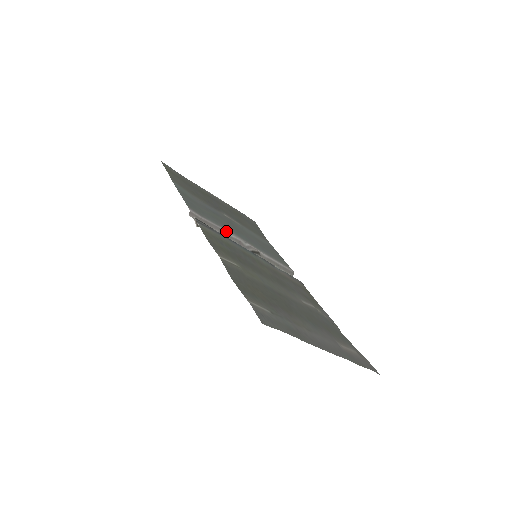
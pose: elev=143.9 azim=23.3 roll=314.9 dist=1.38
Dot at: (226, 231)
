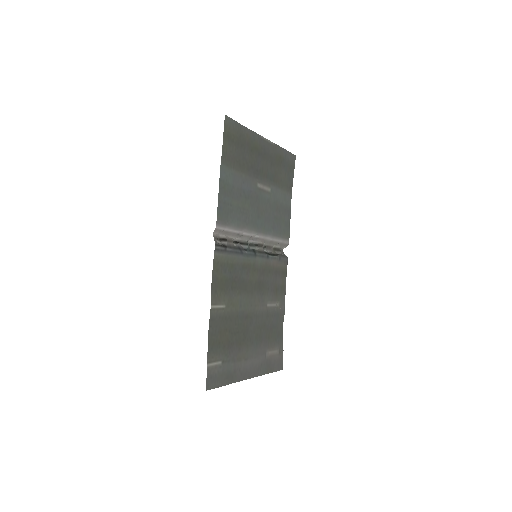
Dot at: (243, 231)
